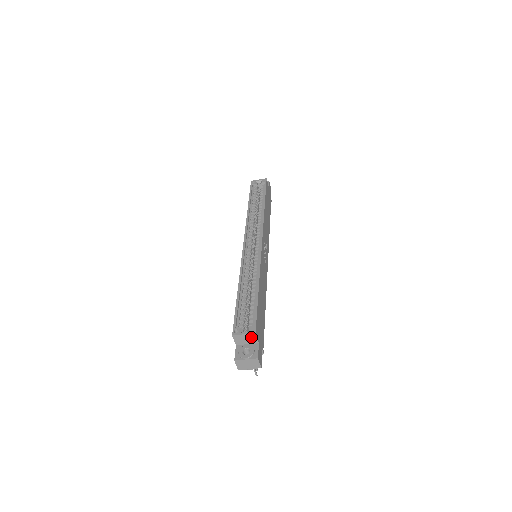
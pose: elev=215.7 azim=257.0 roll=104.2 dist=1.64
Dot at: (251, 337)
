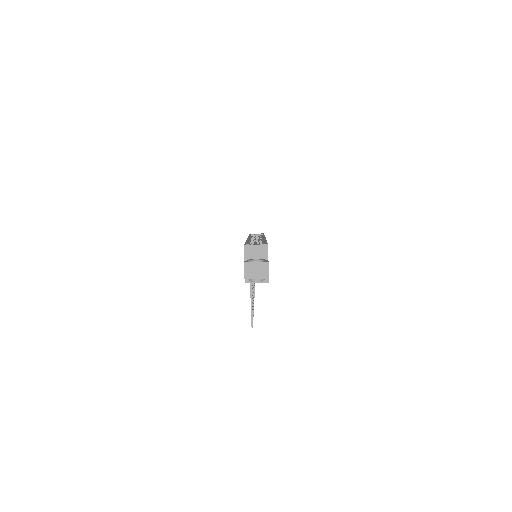
Dot at: (262, 250)
